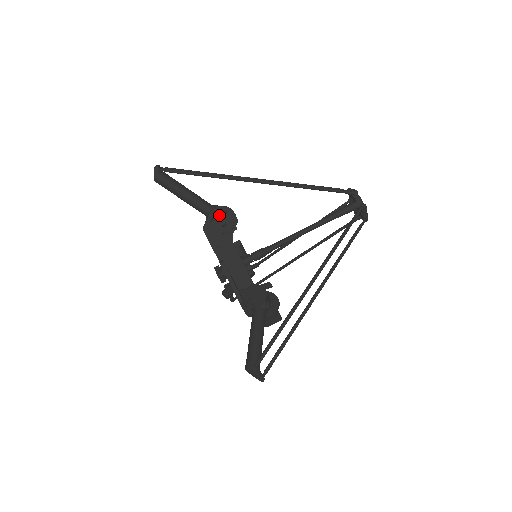
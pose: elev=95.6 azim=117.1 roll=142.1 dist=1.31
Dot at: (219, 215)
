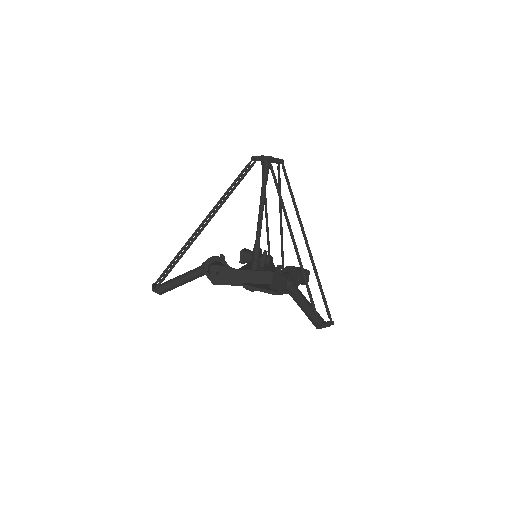
Dot at: (209, 272)
